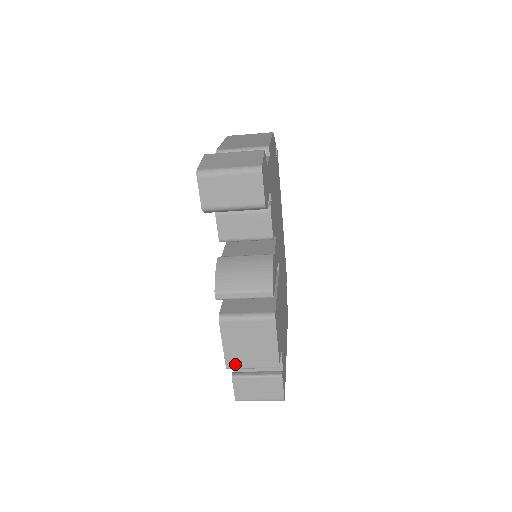
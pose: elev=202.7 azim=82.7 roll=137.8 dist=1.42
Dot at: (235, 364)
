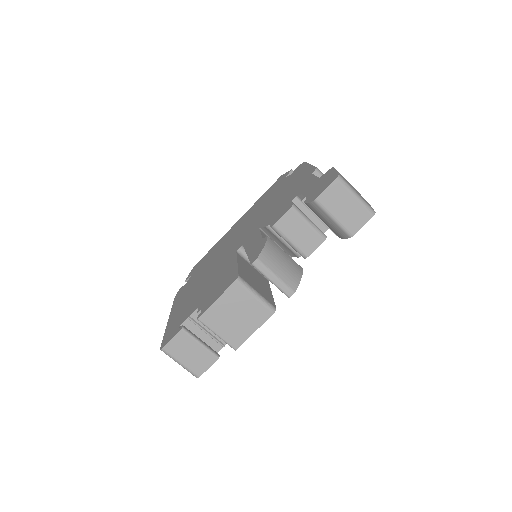
Dot at: (208, 321)
